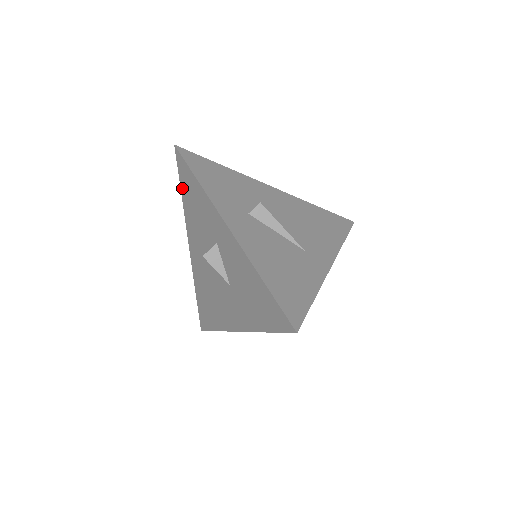
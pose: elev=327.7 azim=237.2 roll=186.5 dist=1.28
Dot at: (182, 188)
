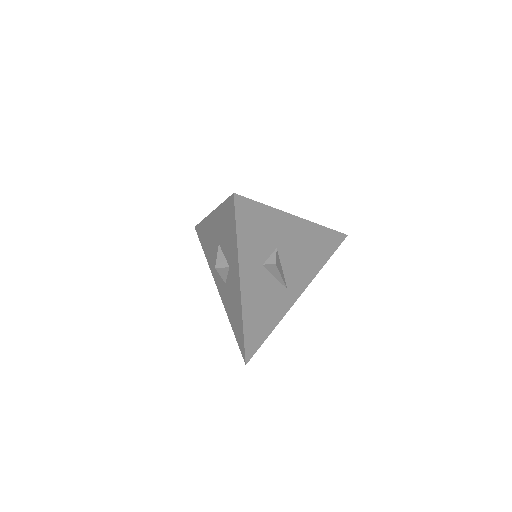
Dot at: (224, 206)
